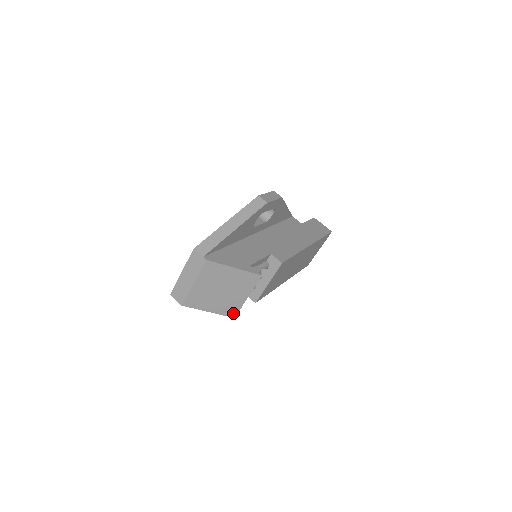
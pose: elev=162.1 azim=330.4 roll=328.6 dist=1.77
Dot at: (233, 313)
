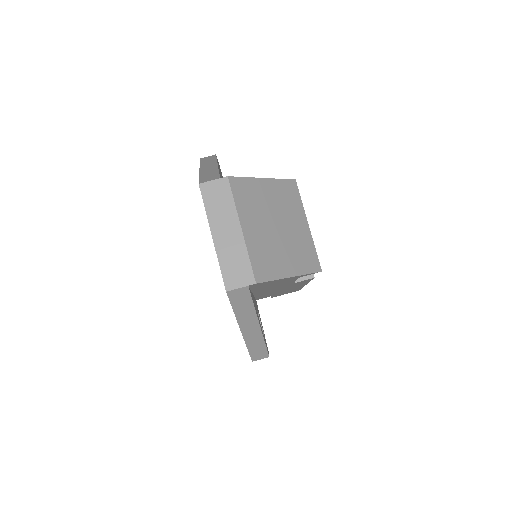
Dot at: (314, 263)
